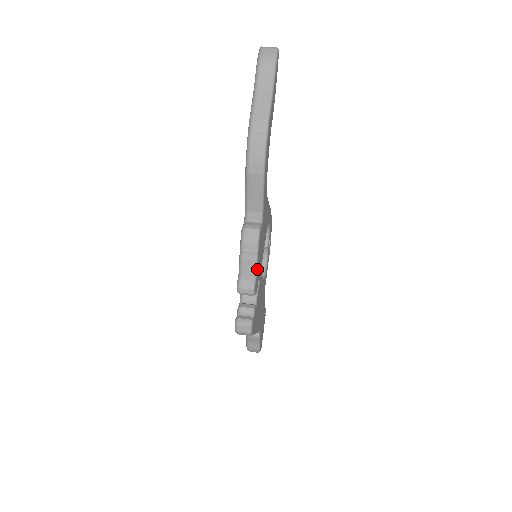
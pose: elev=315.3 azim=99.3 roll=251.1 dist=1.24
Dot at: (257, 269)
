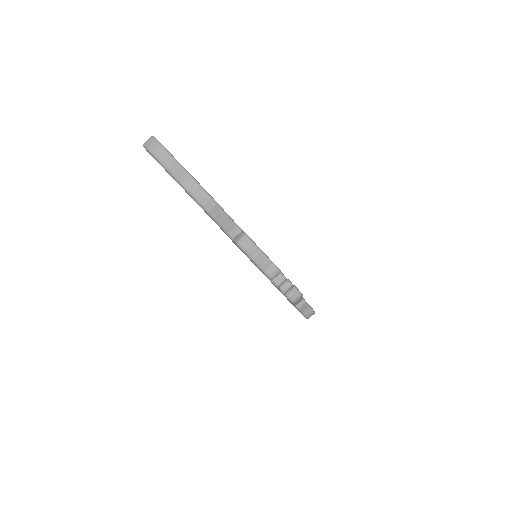
Dot at: (267, 256)
